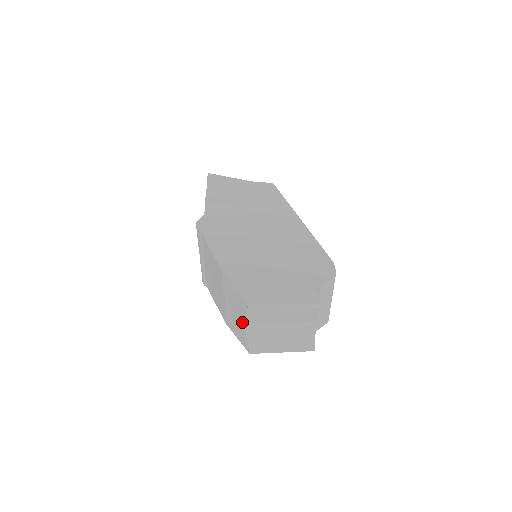
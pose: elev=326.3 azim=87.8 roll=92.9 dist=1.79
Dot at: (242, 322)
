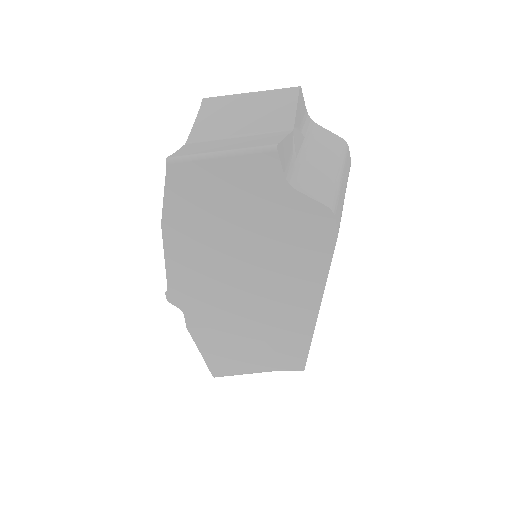
Dot at: occluded
